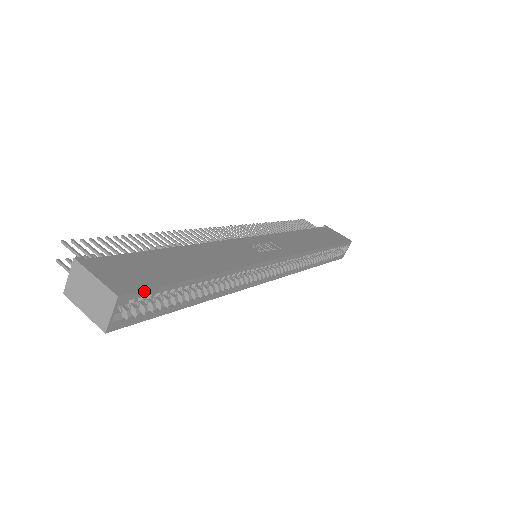
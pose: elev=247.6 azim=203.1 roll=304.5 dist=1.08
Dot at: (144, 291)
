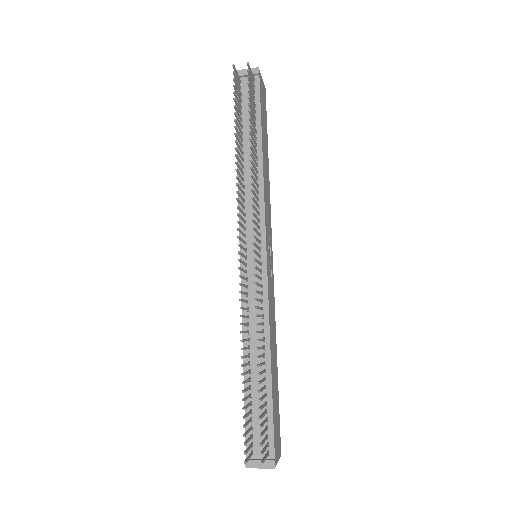
Dot at: (279, 434)
